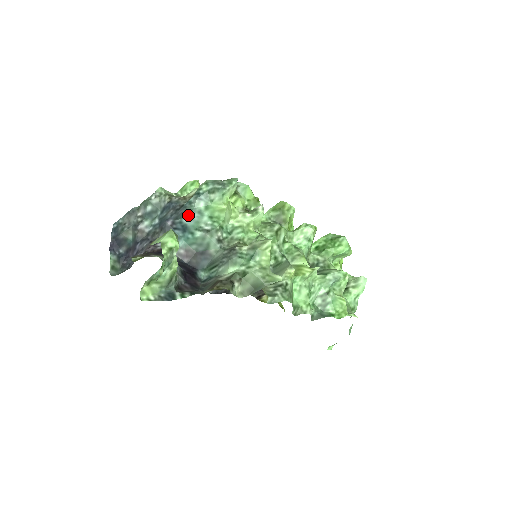
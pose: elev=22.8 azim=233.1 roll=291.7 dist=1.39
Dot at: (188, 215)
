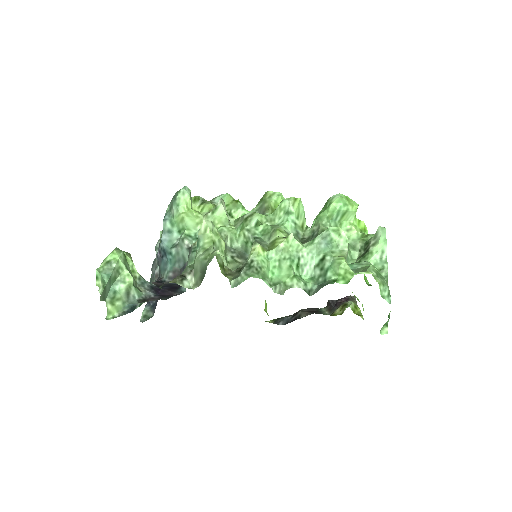
Dot at: (161, 238)
